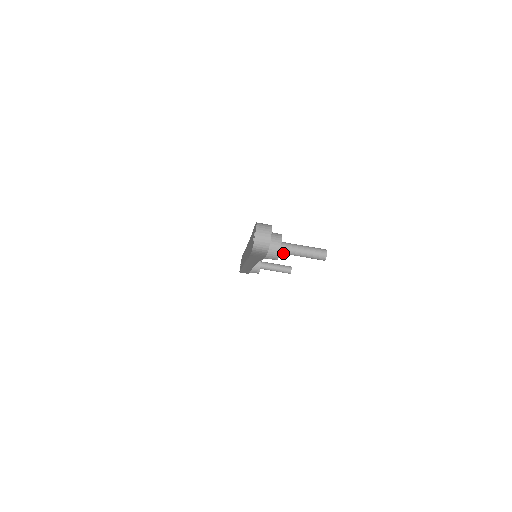
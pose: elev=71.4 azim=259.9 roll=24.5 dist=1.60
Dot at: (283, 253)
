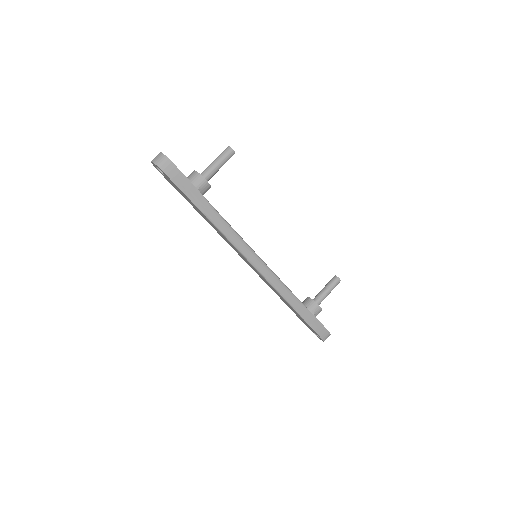
Dot at: (206, 176)
